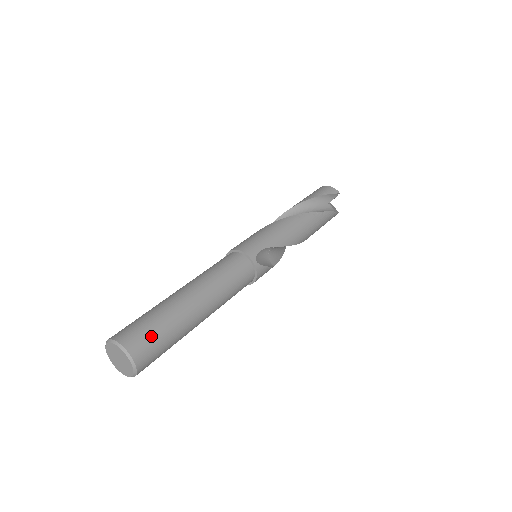
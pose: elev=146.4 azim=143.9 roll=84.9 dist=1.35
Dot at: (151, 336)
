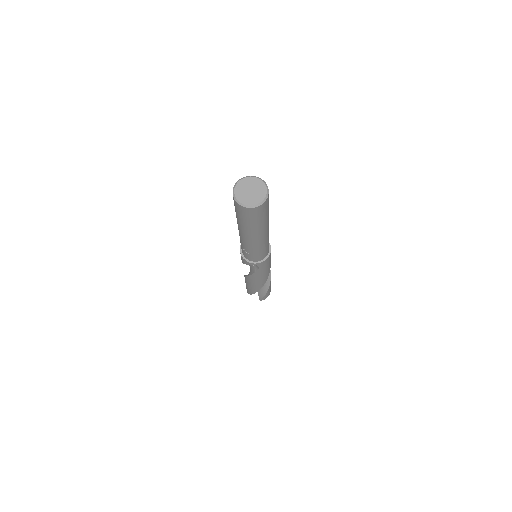
Dot at: occluded
